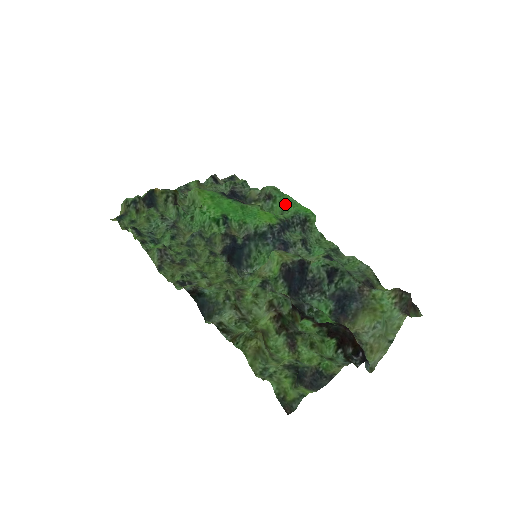
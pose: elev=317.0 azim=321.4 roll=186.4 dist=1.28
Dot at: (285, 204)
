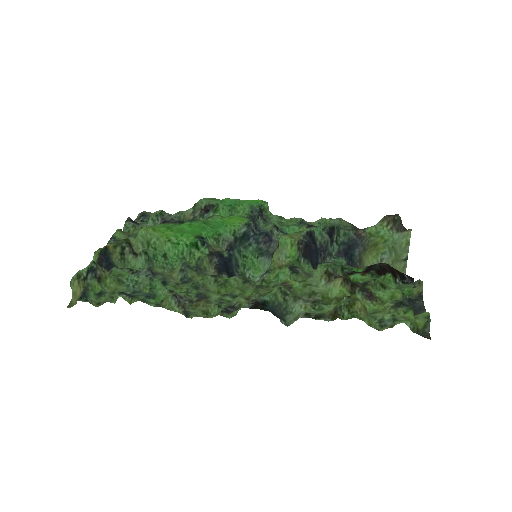
Dot at: (231, 207)
